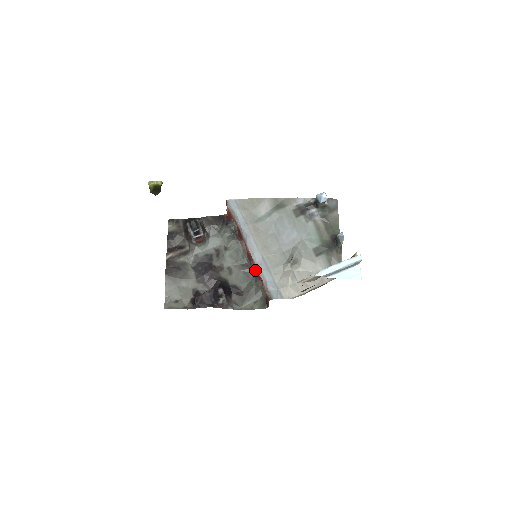
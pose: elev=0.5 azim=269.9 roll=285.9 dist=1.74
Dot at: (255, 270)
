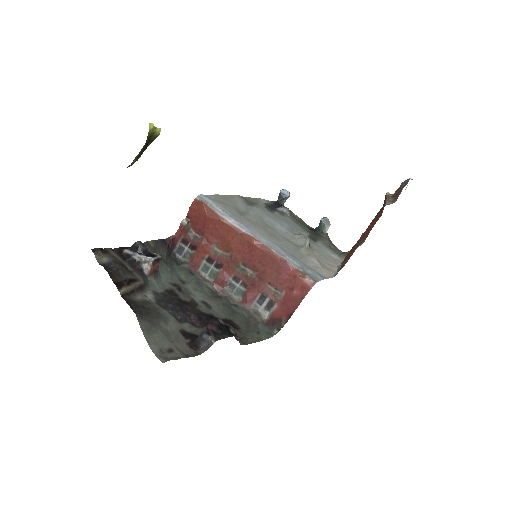
Dot at: (233, 298)
